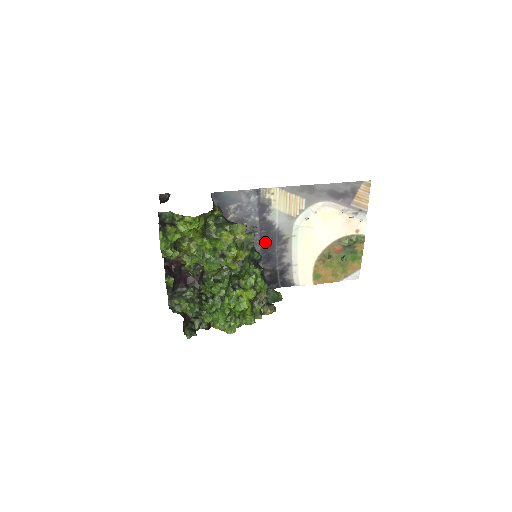
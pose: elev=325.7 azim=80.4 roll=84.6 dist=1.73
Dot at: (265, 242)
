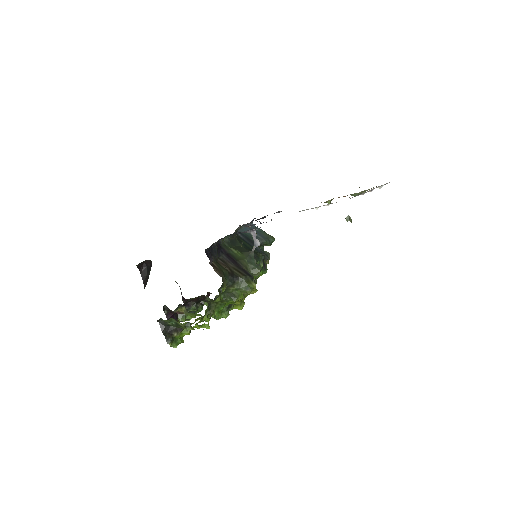
Dot at: occluded
